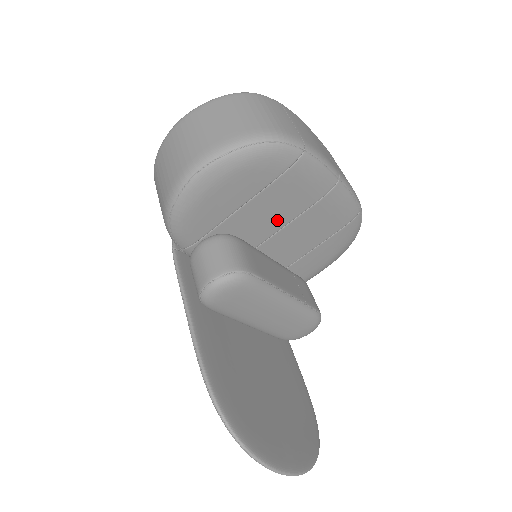
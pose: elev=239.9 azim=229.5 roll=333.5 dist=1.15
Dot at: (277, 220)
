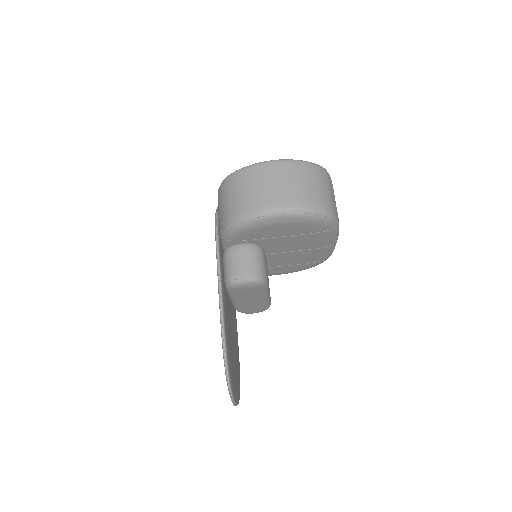
Dot at: (289, 248)
